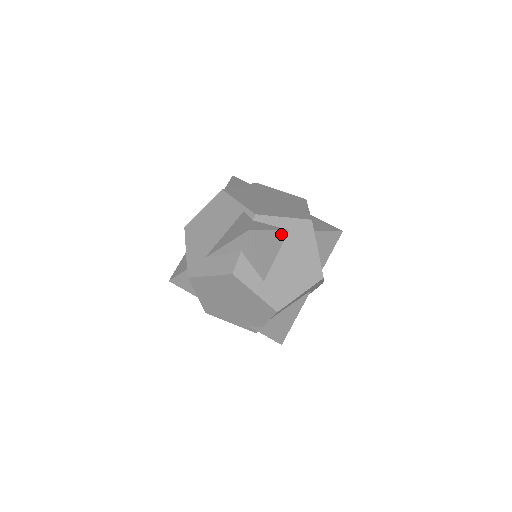
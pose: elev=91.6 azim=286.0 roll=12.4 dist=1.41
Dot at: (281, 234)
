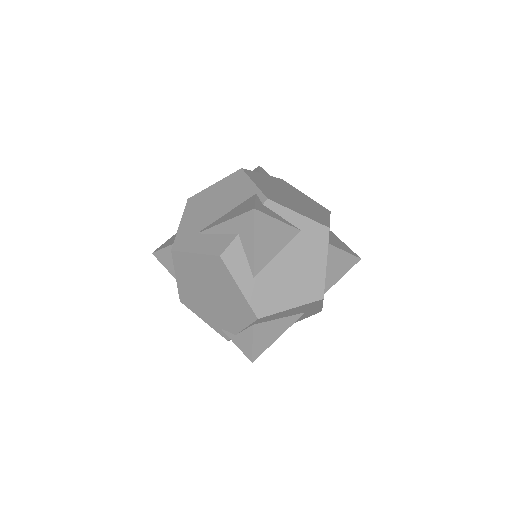
Dot at: (290, 231)
